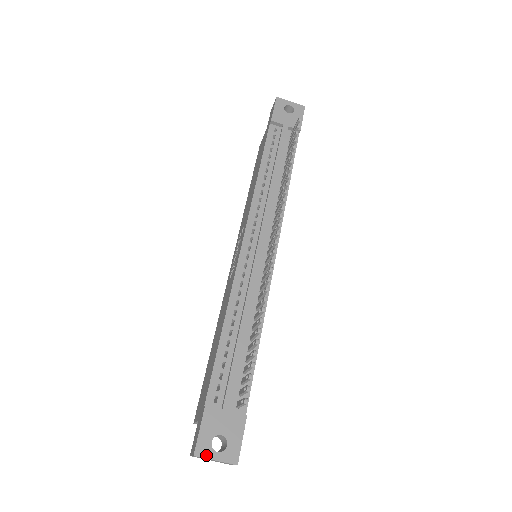
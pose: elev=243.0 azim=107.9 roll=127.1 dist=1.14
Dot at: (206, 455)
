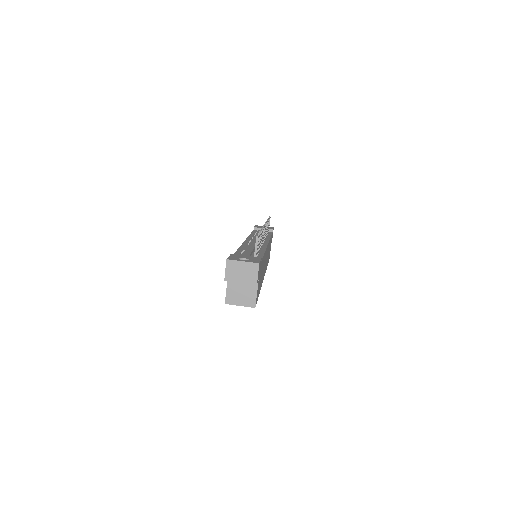
Dot at: (235, 260)
